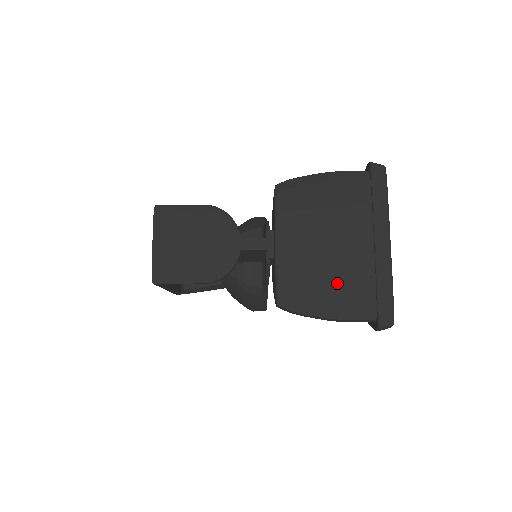
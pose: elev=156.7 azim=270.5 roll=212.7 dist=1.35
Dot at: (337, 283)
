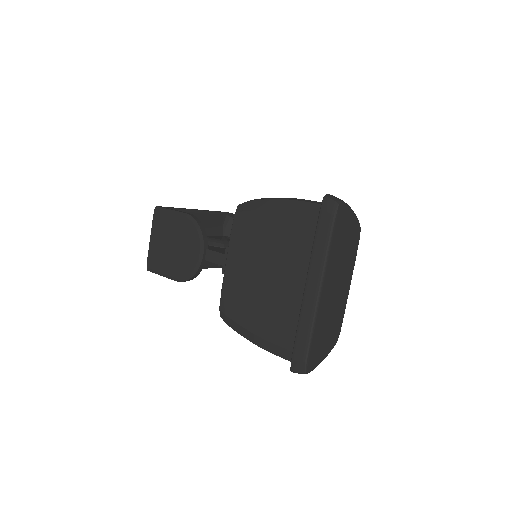
Dot at: (265, 315)
